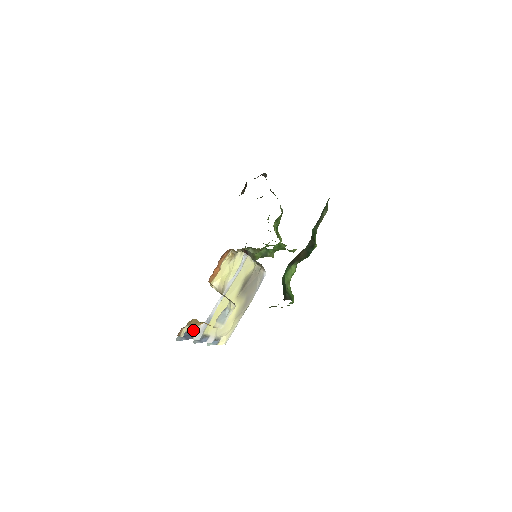
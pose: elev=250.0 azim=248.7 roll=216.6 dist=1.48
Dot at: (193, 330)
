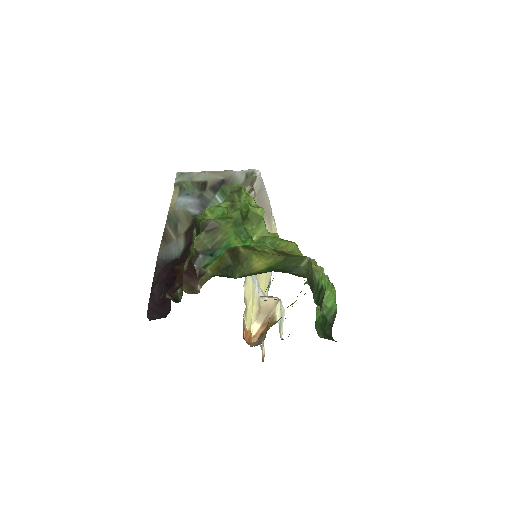
Dot at: occluded
